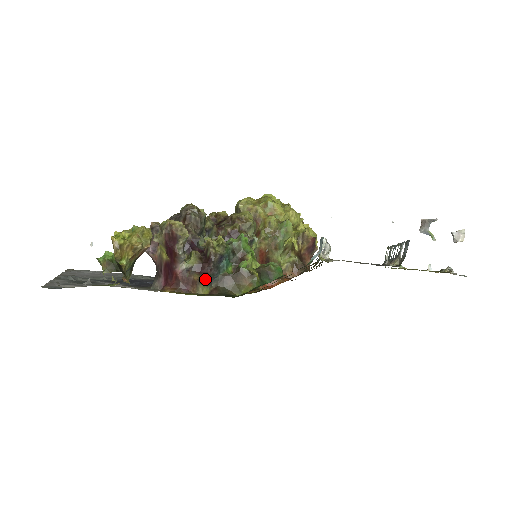
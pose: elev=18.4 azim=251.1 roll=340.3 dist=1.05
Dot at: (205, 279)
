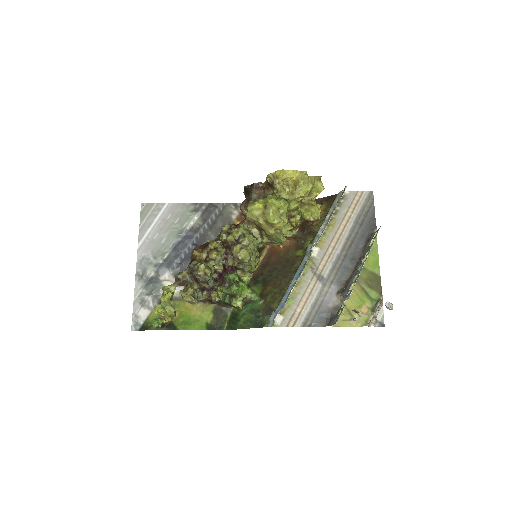
Dot at: occluded
